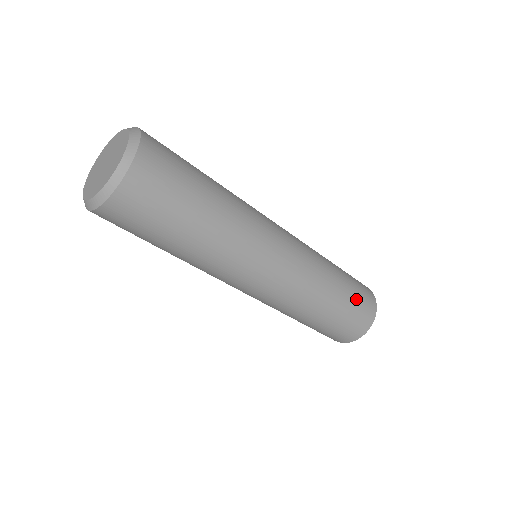
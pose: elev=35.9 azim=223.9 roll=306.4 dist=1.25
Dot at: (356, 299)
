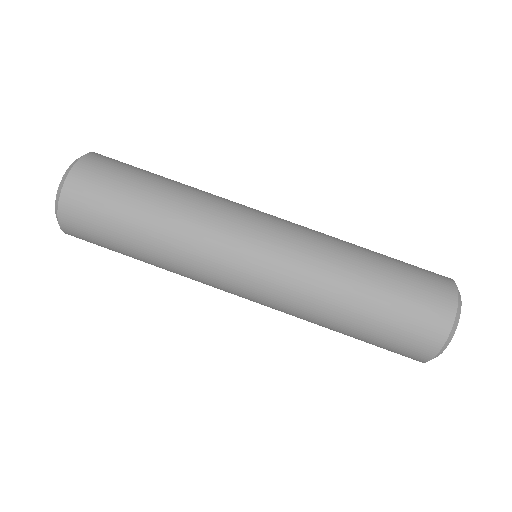
Dot at: (408, 269)
